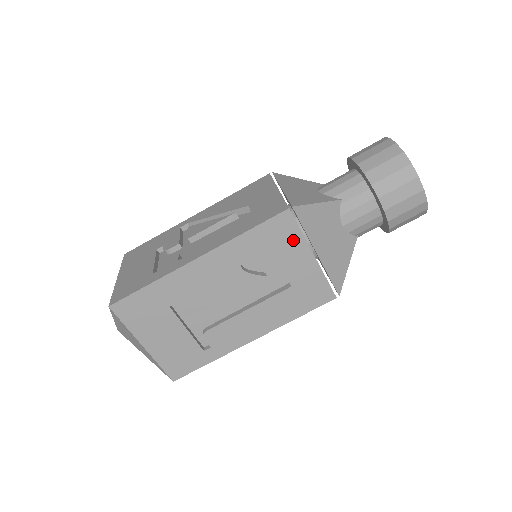
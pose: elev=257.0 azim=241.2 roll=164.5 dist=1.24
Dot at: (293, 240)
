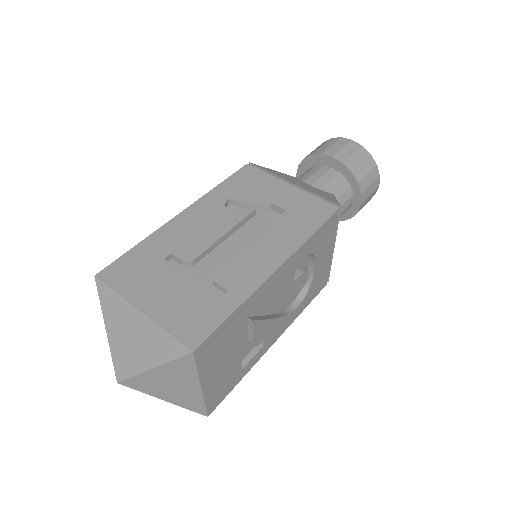
Dot at: (264, 180)
